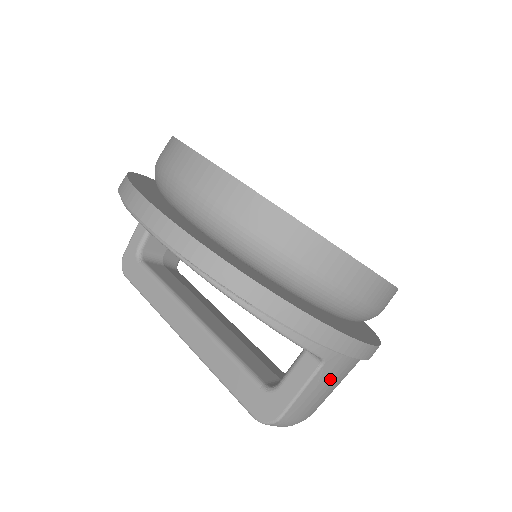
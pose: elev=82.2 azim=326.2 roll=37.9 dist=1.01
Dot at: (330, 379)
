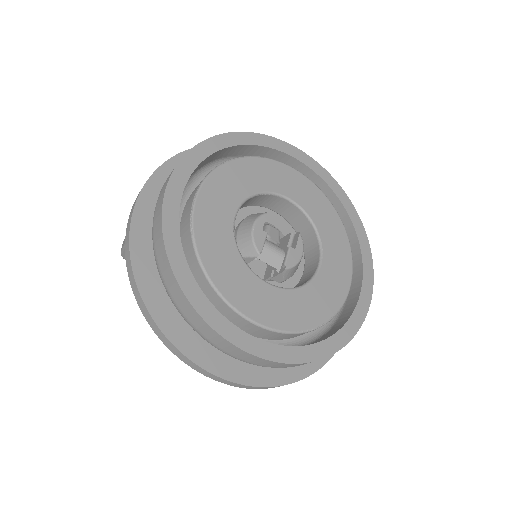
Dot at: occluded
